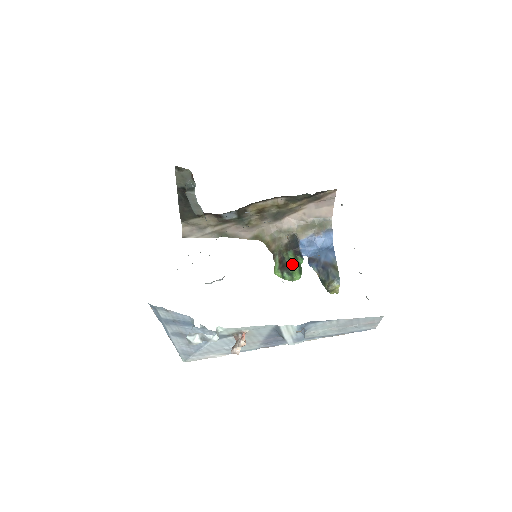
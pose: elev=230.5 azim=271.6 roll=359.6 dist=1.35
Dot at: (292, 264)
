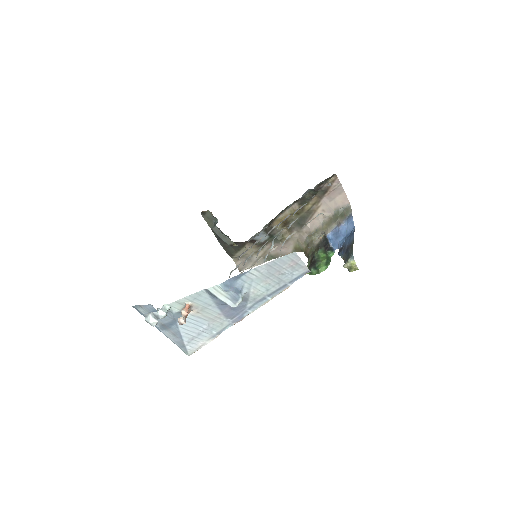
Dot at: (320, 259)
